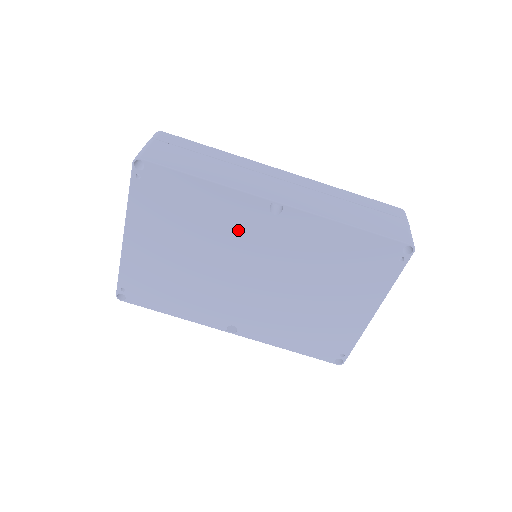
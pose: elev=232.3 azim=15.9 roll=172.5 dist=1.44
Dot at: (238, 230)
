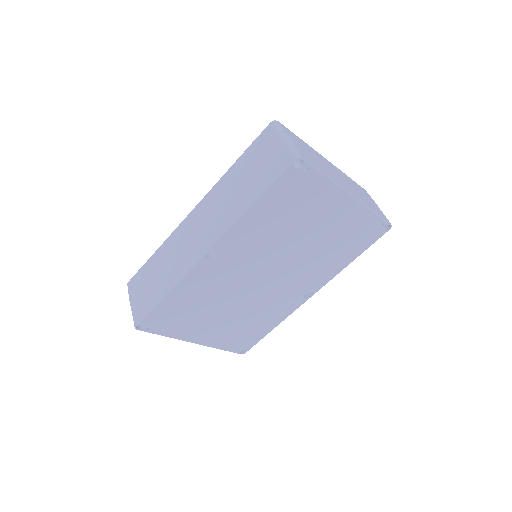
Dot at: (219, 280)
